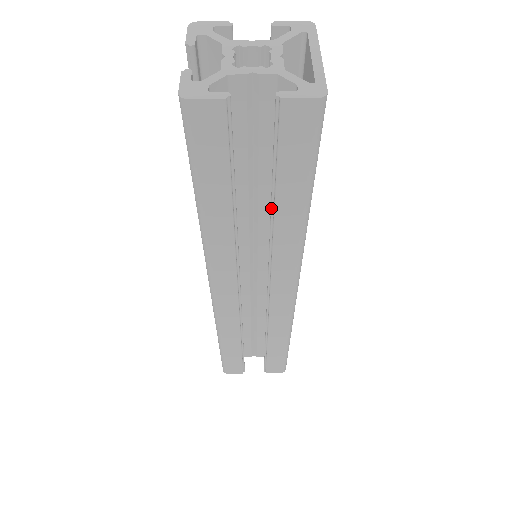
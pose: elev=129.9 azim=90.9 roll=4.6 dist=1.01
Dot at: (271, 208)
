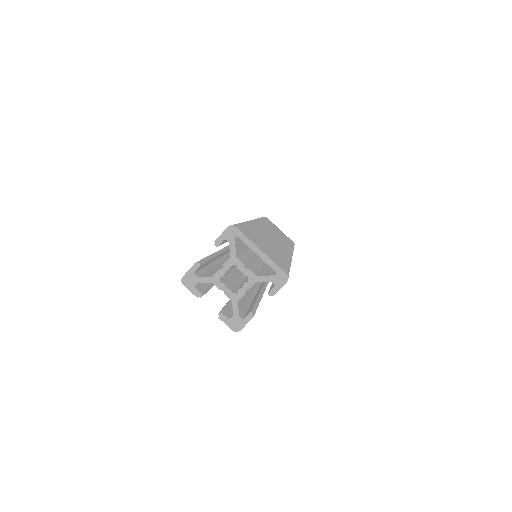
Dot at: occluded
